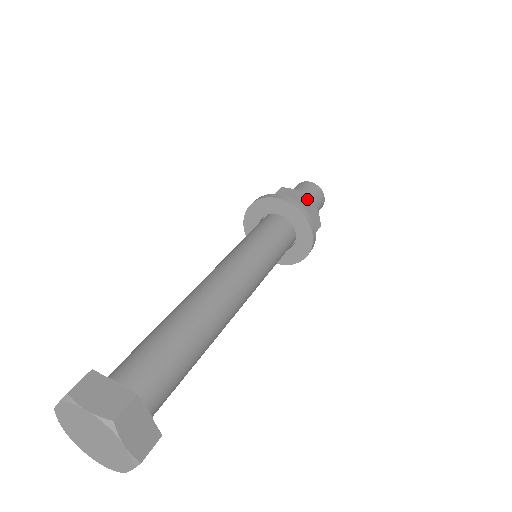
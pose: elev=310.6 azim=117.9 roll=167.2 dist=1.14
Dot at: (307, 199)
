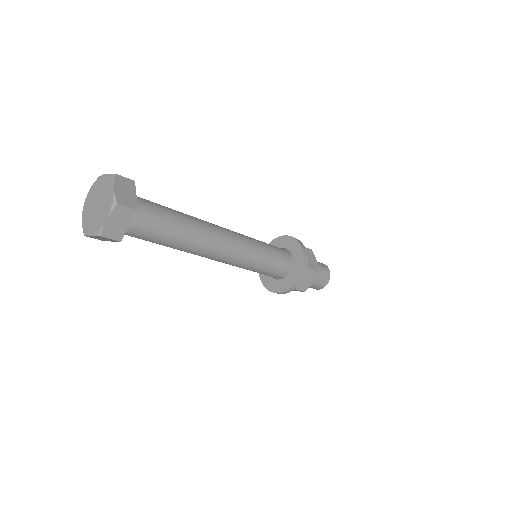
Dot at: (308, 248)
